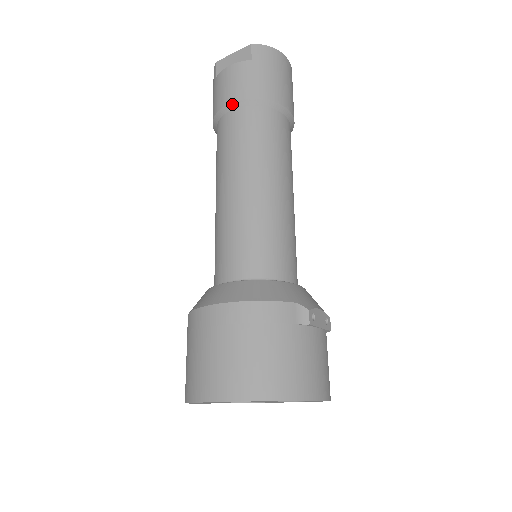
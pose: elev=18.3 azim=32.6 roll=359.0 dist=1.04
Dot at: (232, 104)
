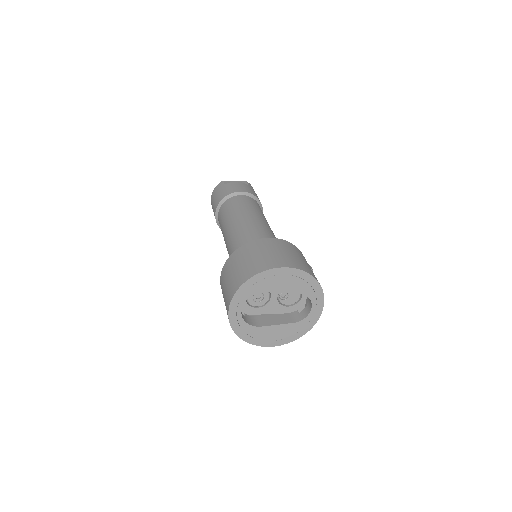
Dot at: (243, 192)
